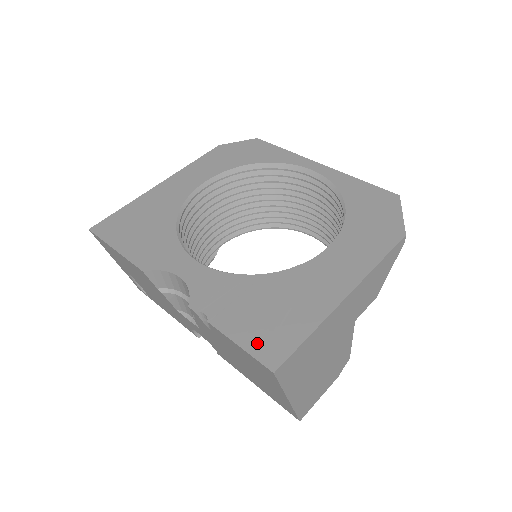
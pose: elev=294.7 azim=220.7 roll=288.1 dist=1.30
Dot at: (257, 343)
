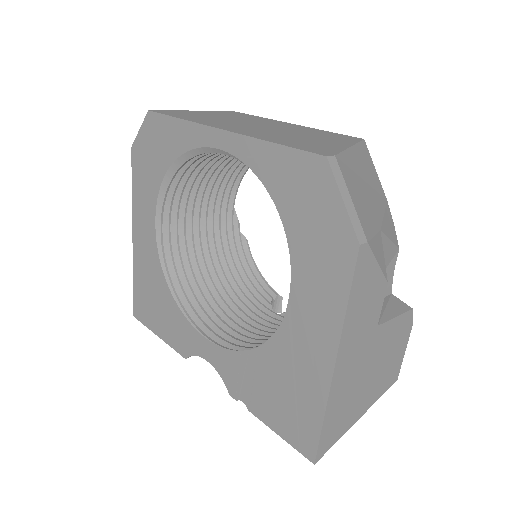
Dot at: (289, 433)
